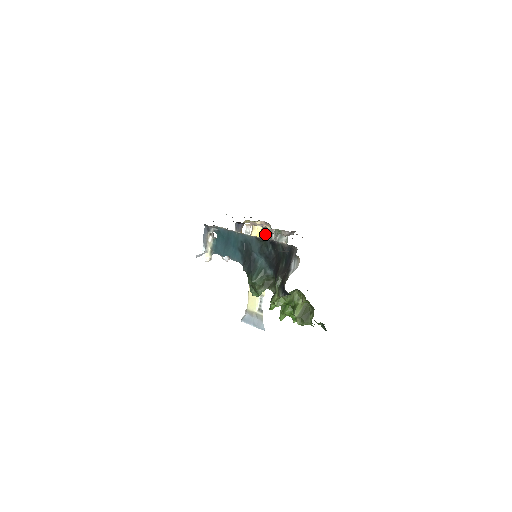
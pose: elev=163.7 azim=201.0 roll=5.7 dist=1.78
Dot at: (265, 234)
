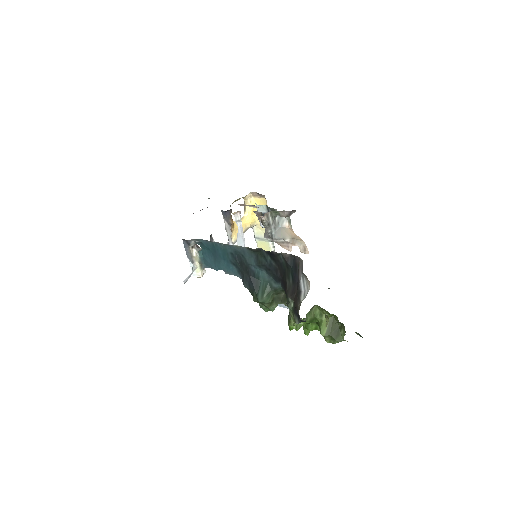
Dot at: (260, 219)
